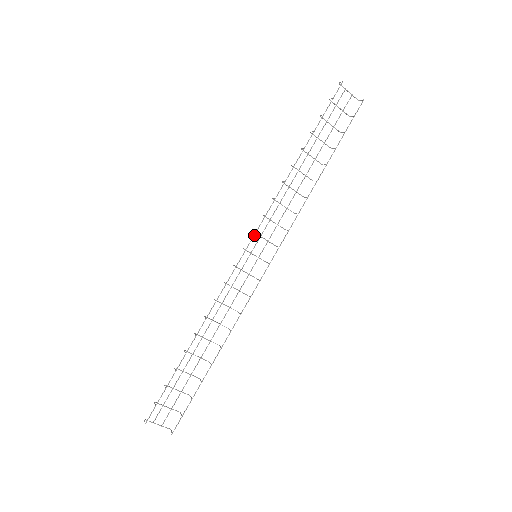
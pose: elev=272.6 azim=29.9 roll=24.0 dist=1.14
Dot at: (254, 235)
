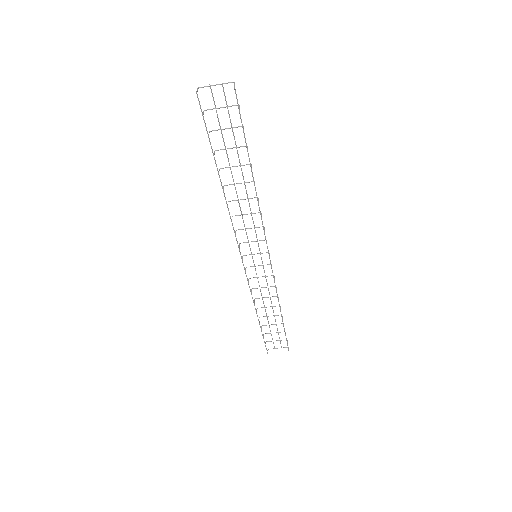
Dot at: (239, 251)
